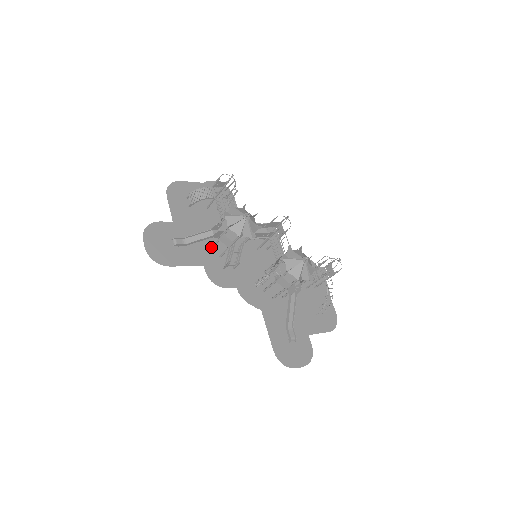
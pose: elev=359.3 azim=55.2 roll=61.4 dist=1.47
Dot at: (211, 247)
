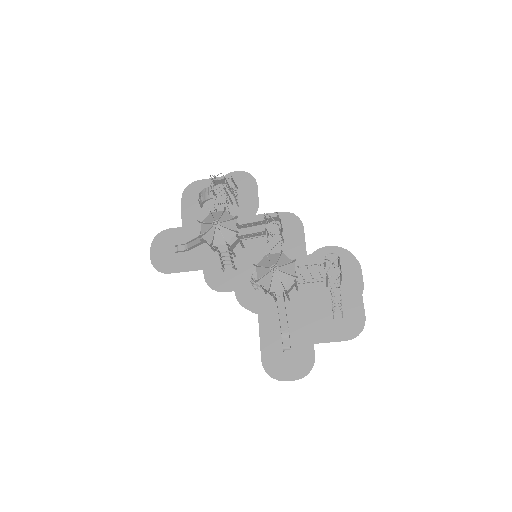
Dot at: (212, 250)
